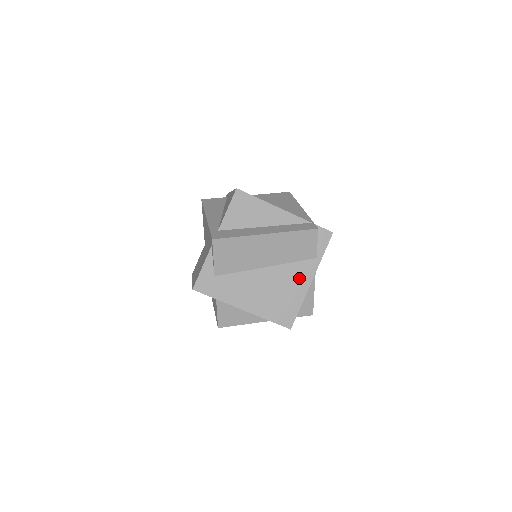
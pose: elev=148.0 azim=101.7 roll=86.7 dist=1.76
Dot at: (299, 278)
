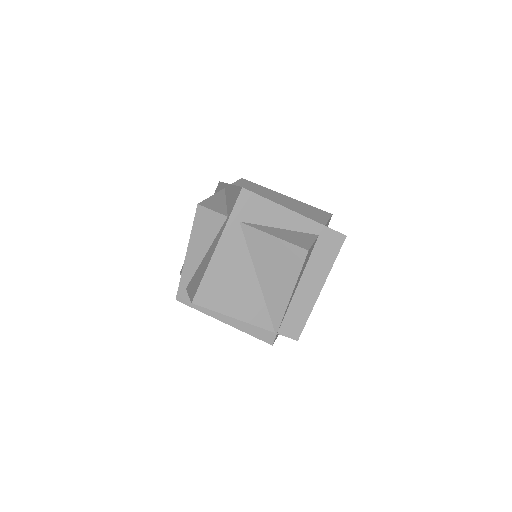
Dot at: occluded
